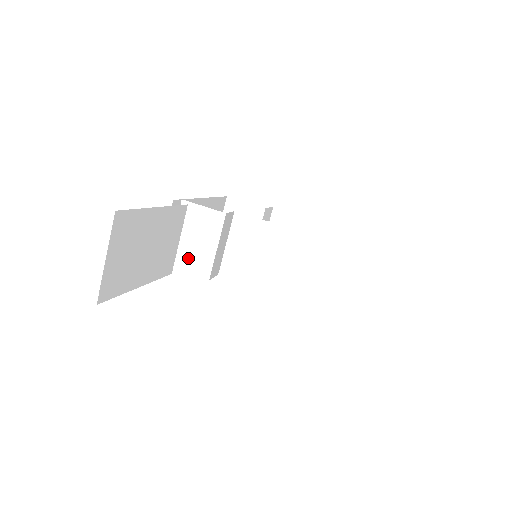
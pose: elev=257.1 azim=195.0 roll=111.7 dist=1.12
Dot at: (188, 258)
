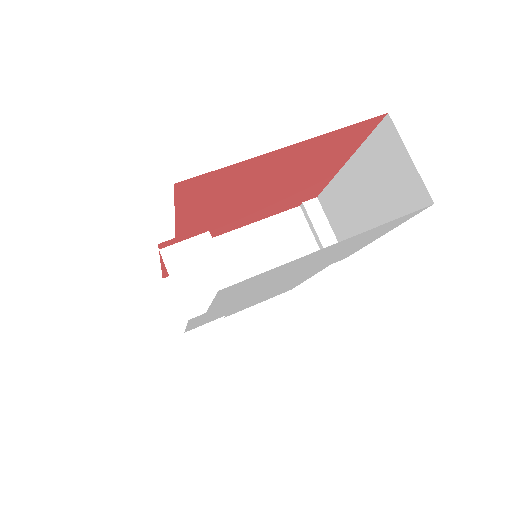
Dot at: (204, 297)
